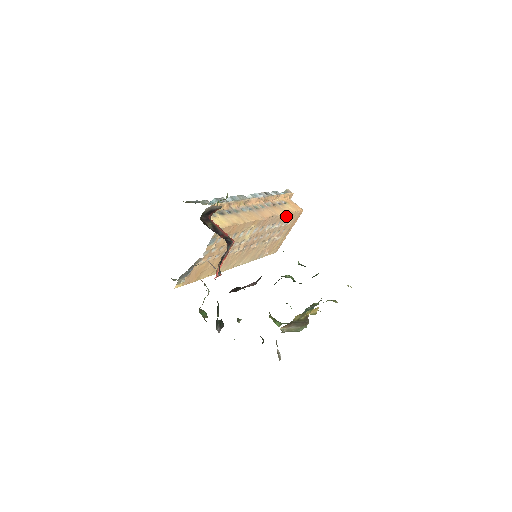
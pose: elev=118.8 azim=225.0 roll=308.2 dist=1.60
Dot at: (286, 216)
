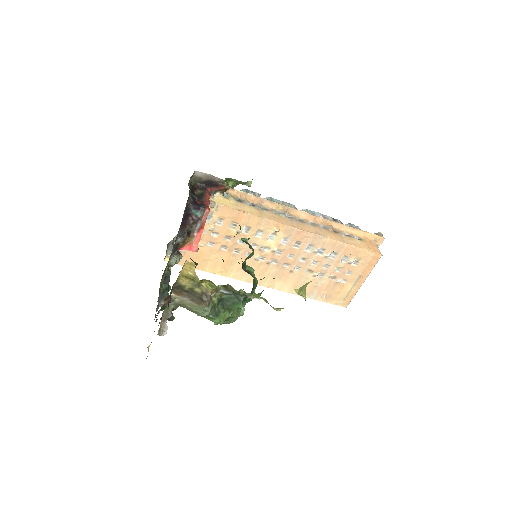
Dot at: (344, 247)
